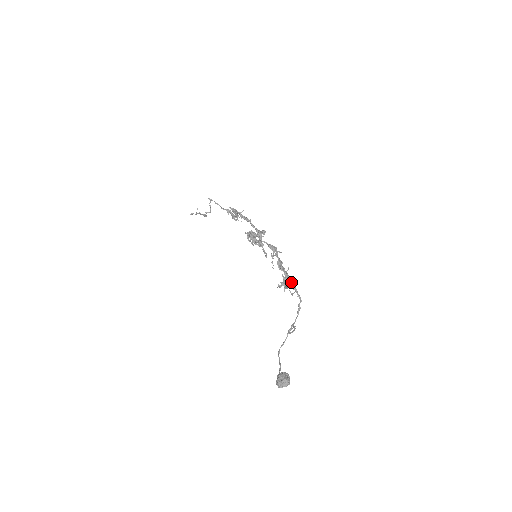
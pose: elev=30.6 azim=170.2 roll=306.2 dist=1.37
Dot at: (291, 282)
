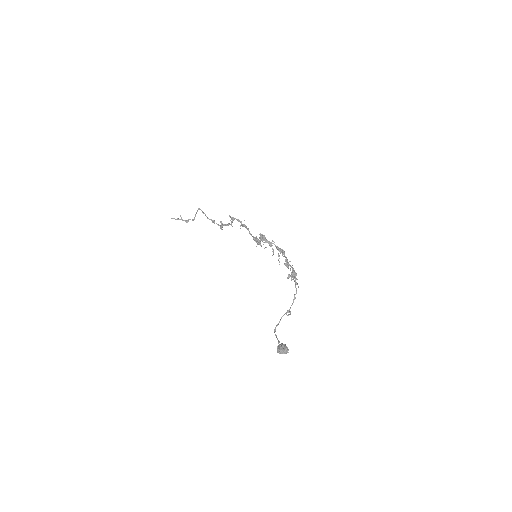
Dot at: (296, 275)
